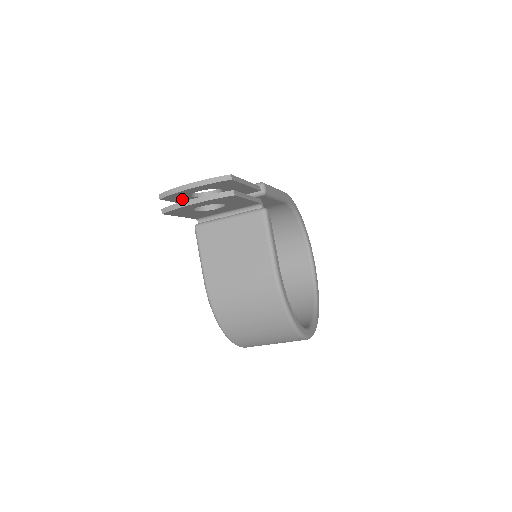
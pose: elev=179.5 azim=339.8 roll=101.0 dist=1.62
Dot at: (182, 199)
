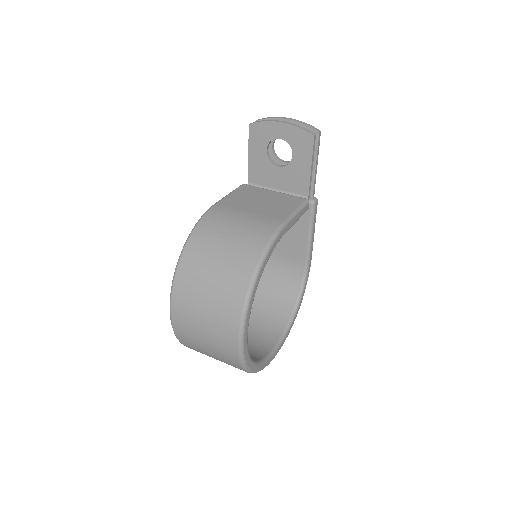
Dot at: occluded
